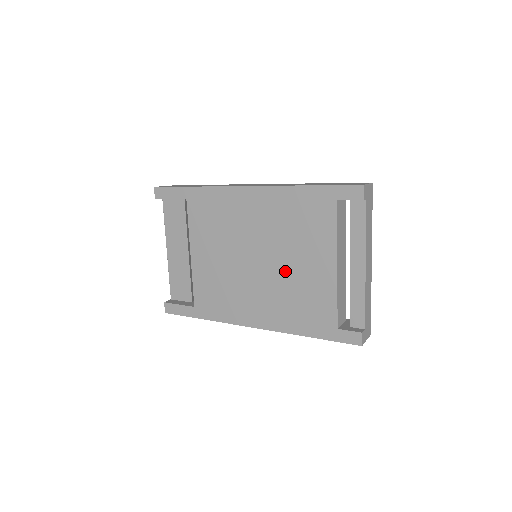
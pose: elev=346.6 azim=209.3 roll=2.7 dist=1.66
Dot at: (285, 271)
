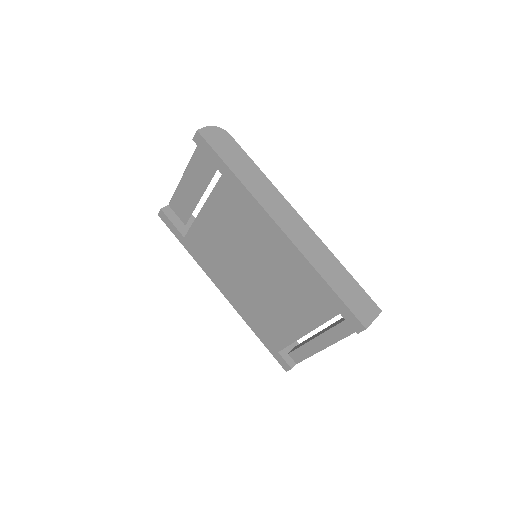
Dot at: (268, 298)
